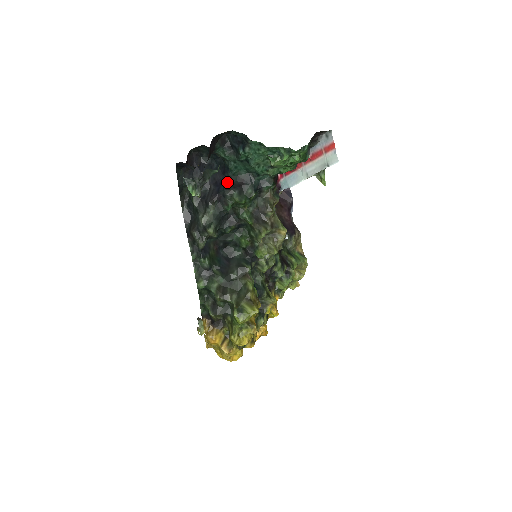
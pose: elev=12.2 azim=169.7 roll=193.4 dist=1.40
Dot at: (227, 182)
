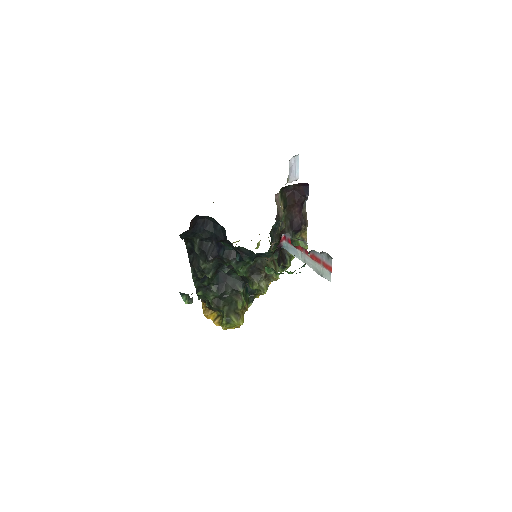
Dot at: (227, 249)
